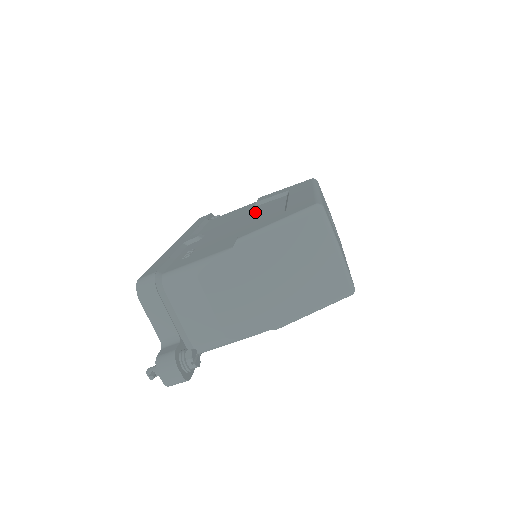
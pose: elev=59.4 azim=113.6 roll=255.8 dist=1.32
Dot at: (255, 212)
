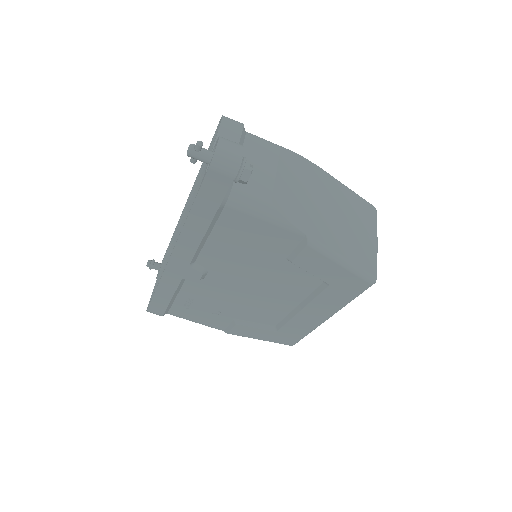
Dot at: occluded
